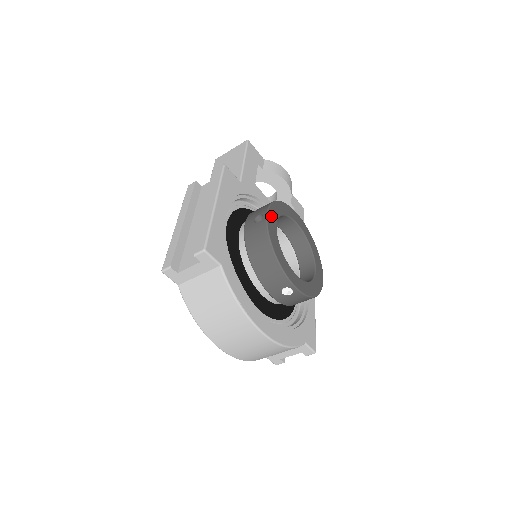
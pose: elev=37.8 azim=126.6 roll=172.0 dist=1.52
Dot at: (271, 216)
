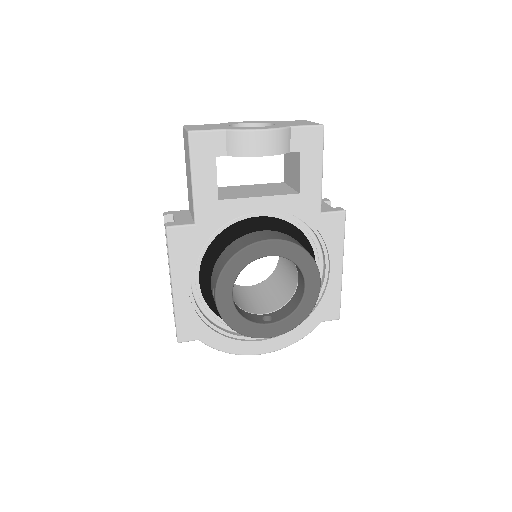
Dot at: (222, 294)
